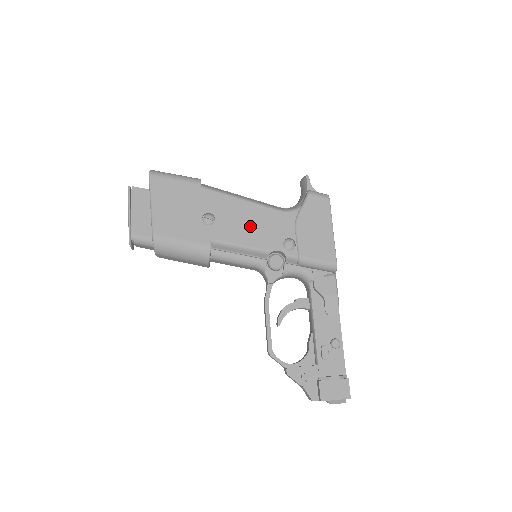
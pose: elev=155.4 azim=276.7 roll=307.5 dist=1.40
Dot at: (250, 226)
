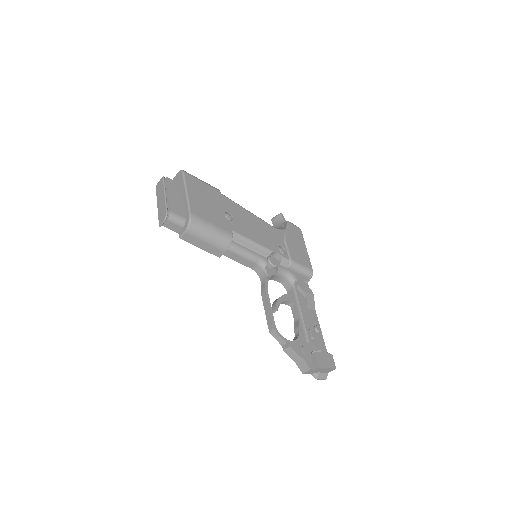
Dot at: (257, 230)
